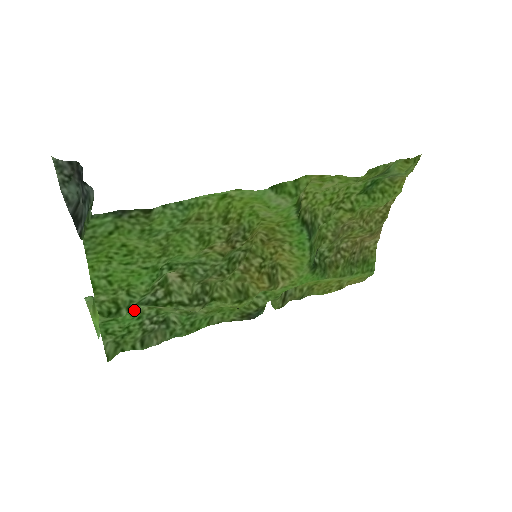
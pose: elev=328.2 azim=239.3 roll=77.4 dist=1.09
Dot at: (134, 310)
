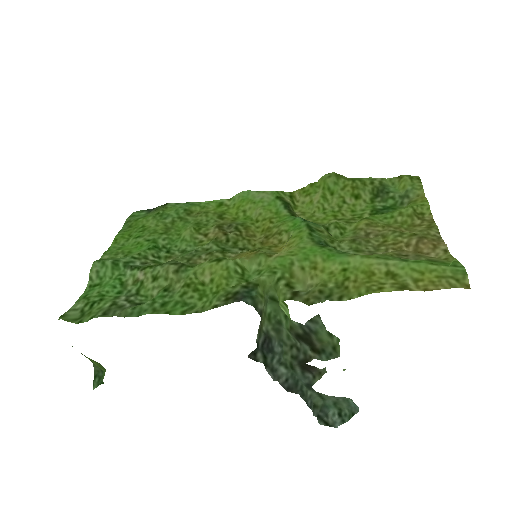
Dot at: (120, 277)
